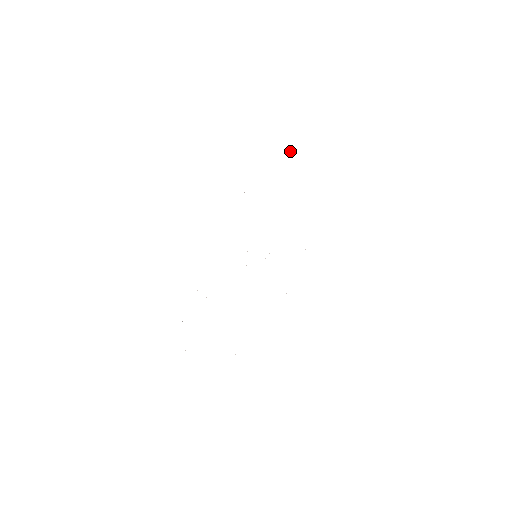
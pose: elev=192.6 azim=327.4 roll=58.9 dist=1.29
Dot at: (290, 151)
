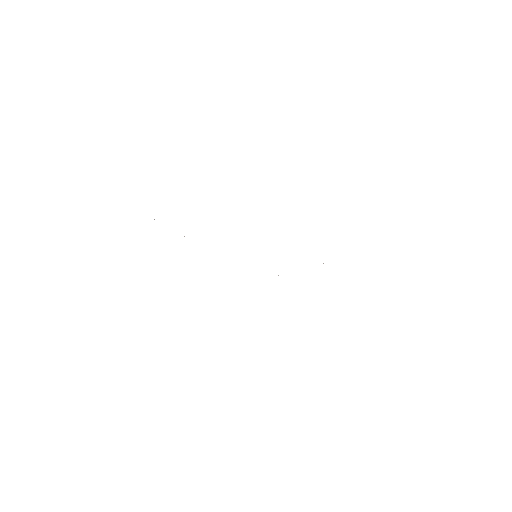
Dot at: occluded
